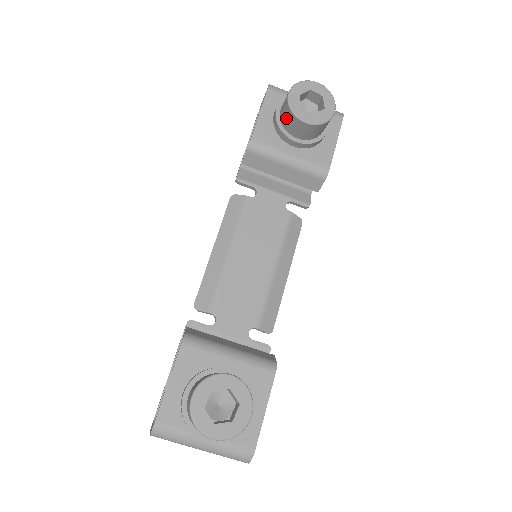
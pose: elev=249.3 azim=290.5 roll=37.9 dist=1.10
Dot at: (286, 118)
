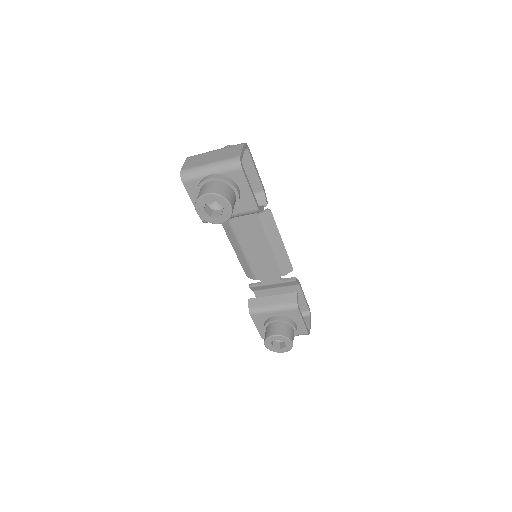
Dot at: occluded
